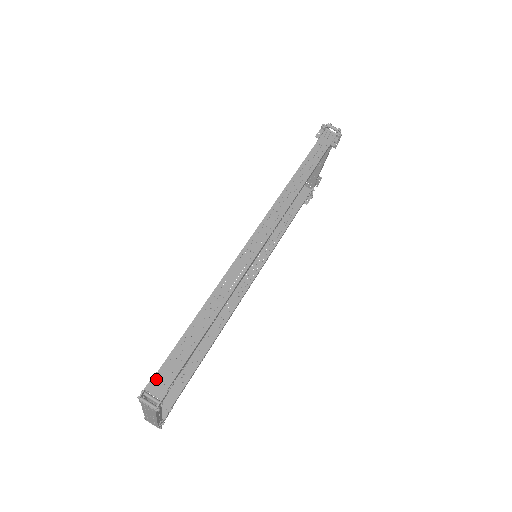
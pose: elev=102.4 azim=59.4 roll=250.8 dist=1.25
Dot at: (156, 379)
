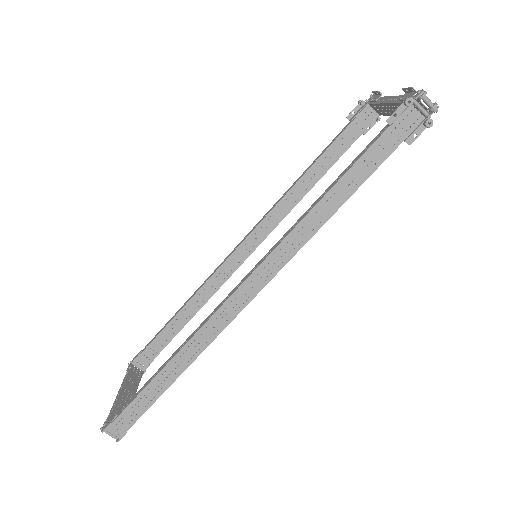
Dot at: (115, 423)
